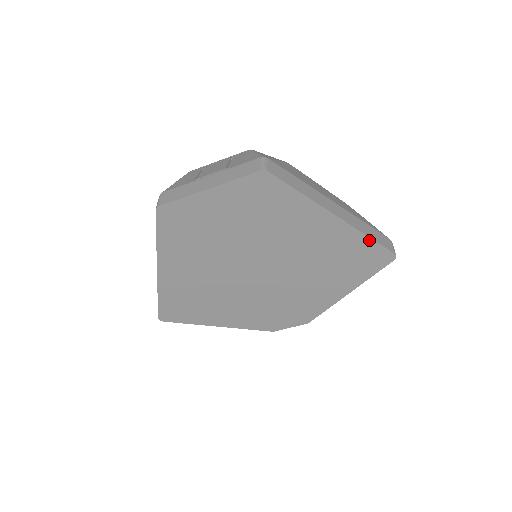
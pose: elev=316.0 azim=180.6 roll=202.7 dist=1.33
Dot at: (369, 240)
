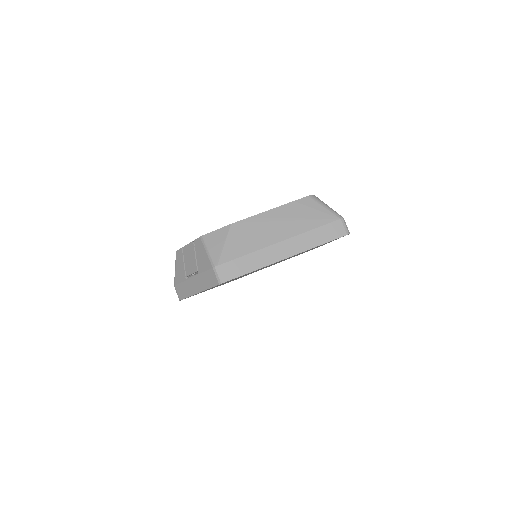
Dot at: occluded
